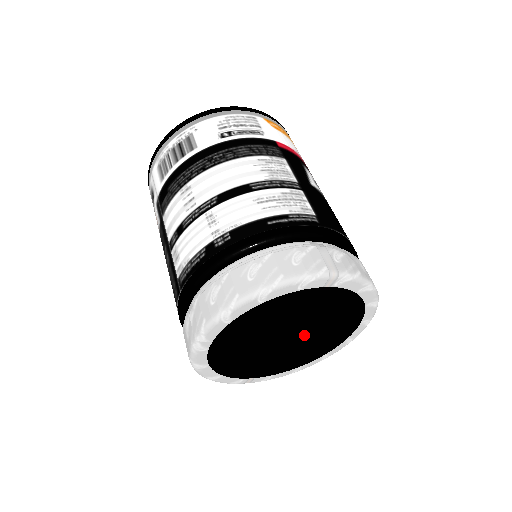
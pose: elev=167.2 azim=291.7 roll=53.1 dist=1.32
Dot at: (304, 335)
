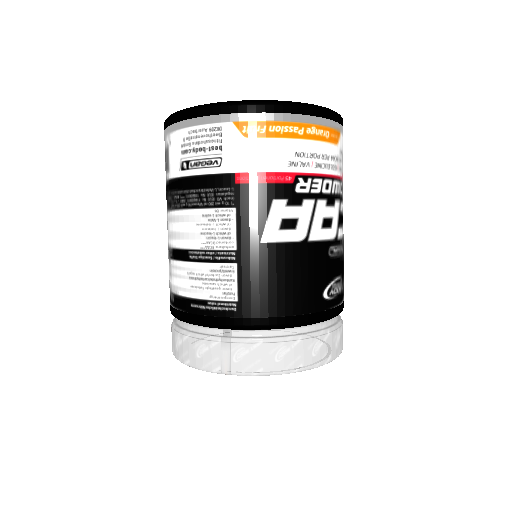
Dot at: occluded
